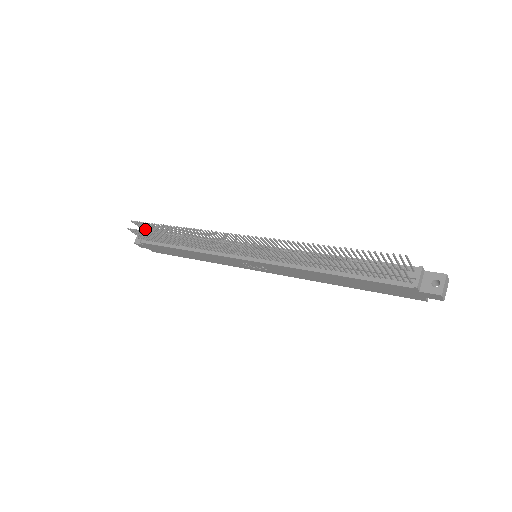
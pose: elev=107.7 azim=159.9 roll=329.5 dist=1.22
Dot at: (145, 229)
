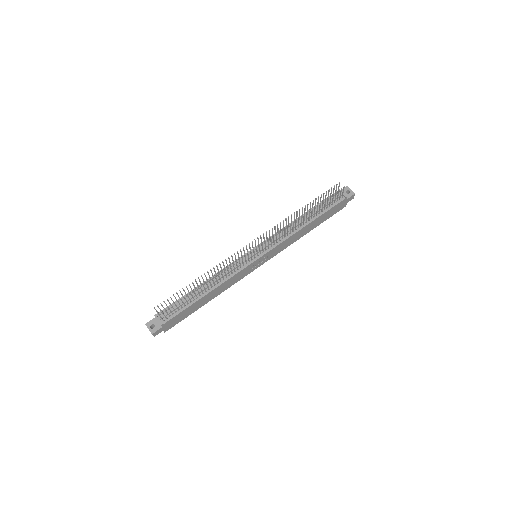
Dot at: occluded
